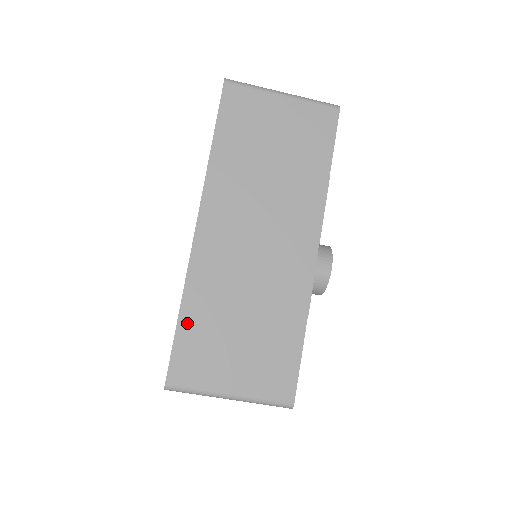
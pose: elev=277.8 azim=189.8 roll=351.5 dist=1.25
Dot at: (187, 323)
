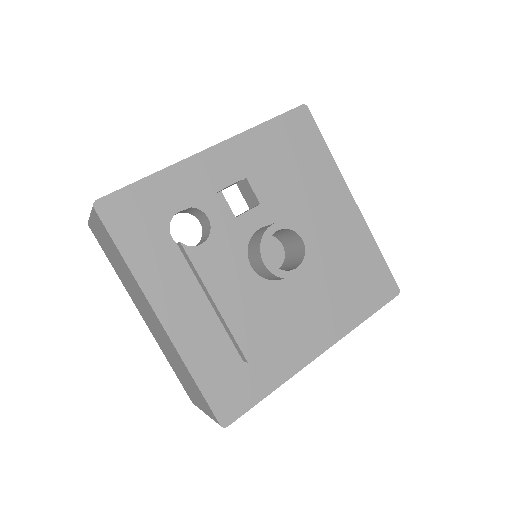
Dot at: occluded
